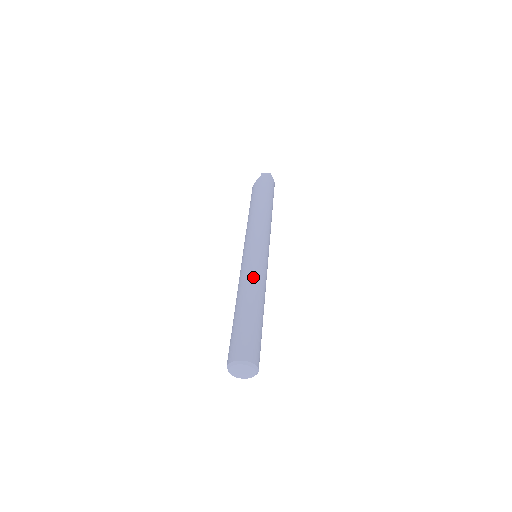
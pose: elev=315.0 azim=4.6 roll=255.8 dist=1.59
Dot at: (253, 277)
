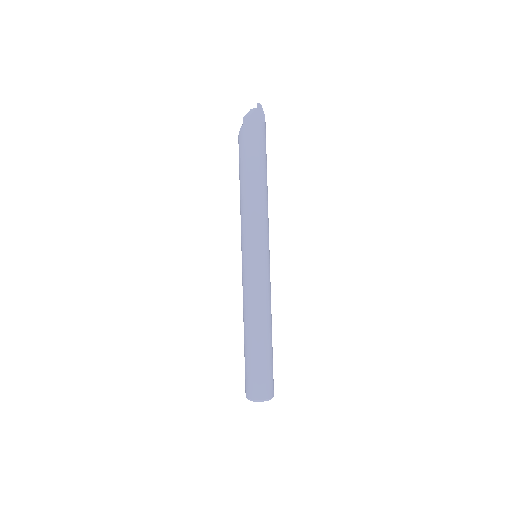
Dot at: (251, 301)
